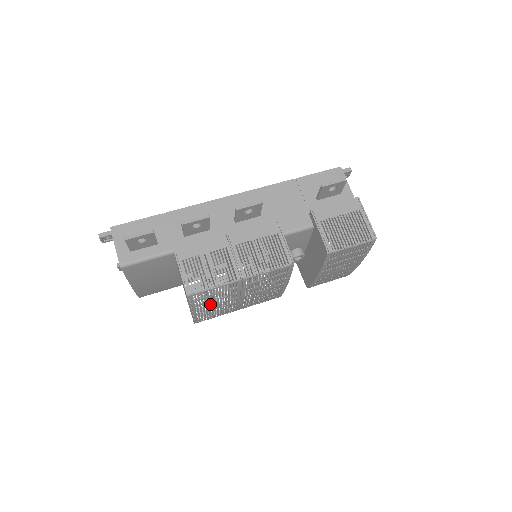
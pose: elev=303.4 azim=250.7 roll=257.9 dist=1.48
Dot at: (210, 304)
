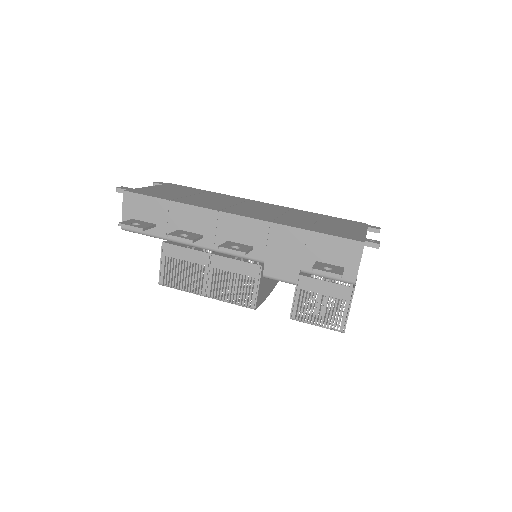
Dot at: occluded
